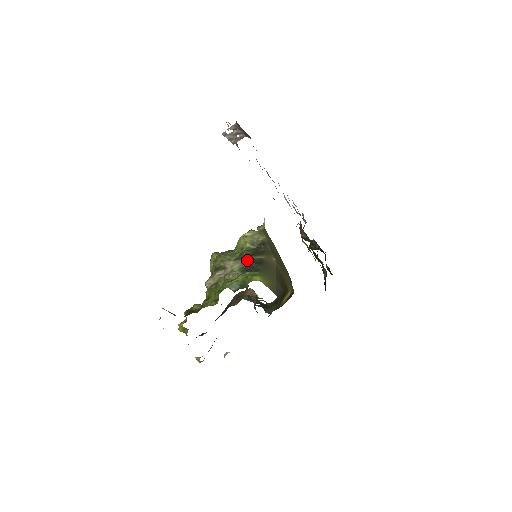
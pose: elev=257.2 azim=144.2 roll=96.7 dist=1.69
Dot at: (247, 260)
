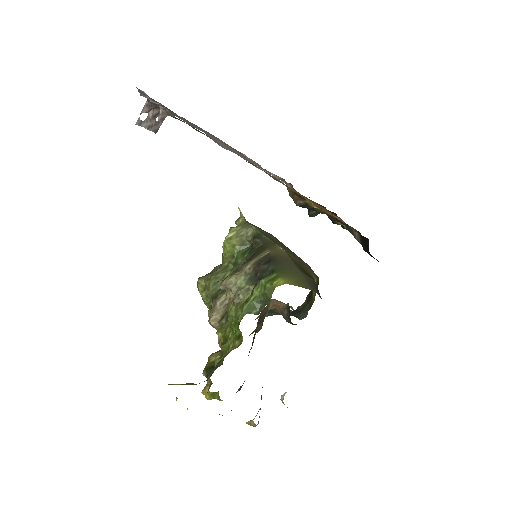
Dot at: (251, 266)
